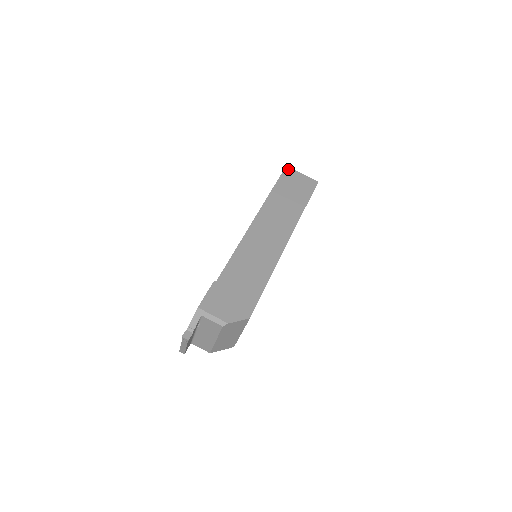
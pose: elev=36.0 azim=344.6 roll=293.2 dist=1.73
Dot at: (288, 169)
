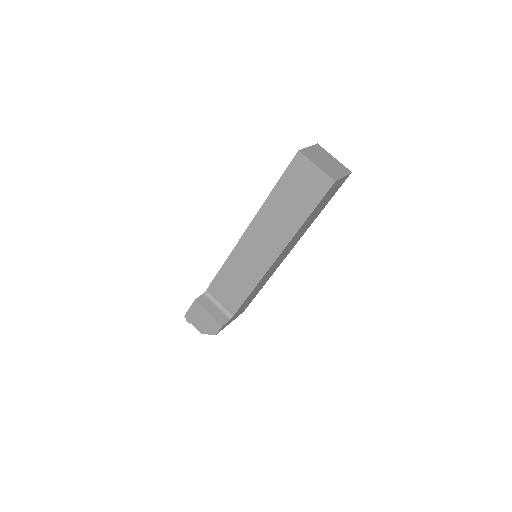
Dot at: (299, 157)
